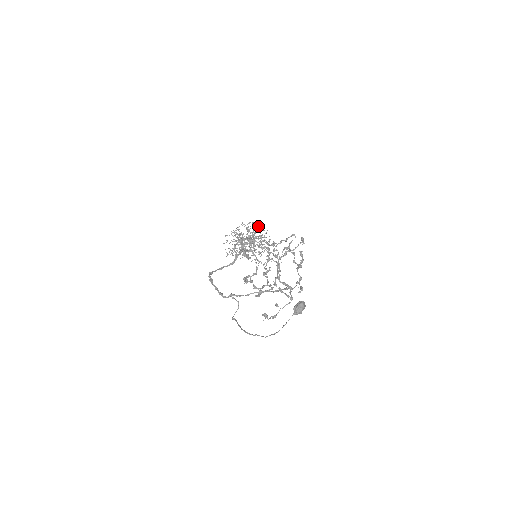
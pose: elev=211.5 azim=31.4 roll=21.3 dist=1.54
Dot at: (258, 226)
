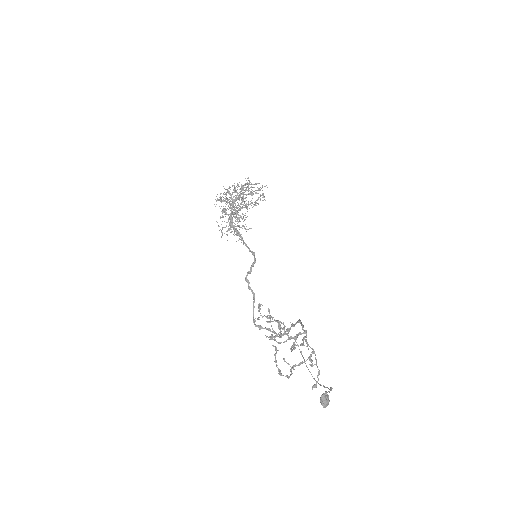
Dot at: (224, 194)
